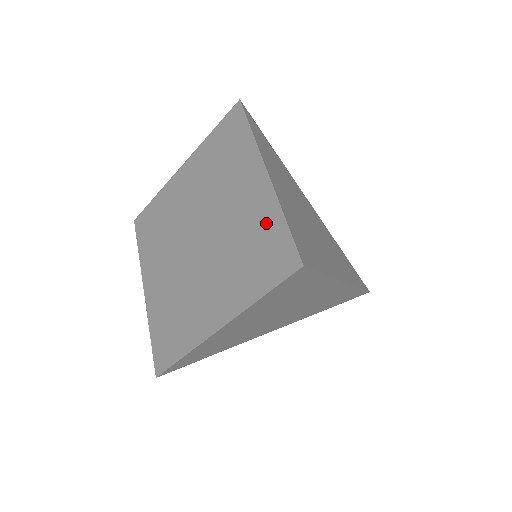
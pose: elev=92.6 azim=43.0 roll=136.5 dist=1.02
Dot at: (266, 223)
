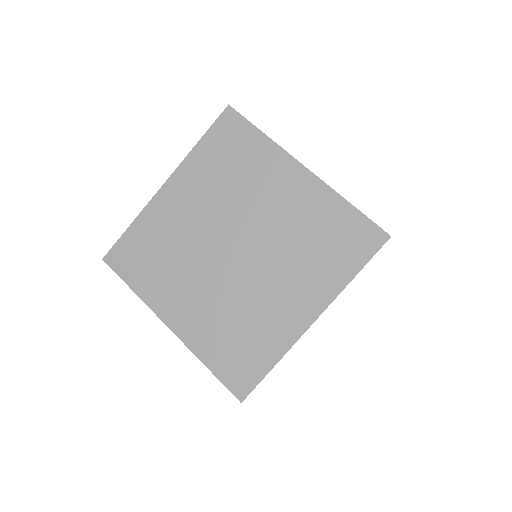
Dot at: (328, 212)
